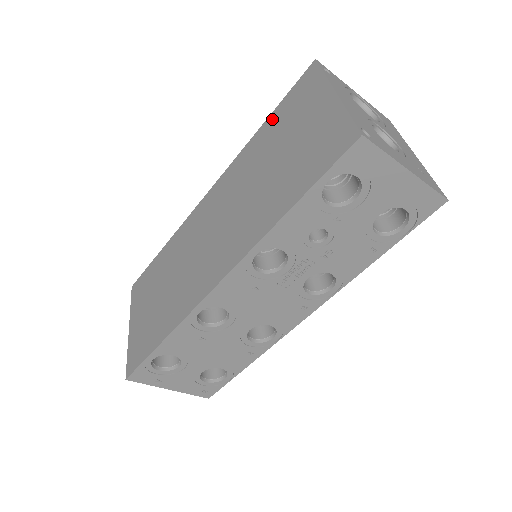
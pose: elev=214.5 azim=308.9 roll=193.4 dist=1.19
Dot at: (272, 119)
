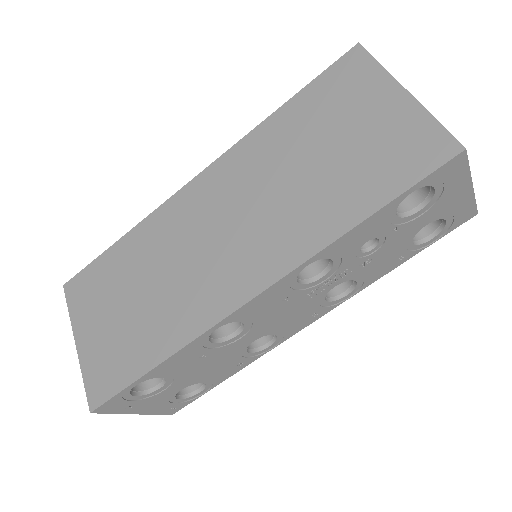
Dot at: (299, 102)
